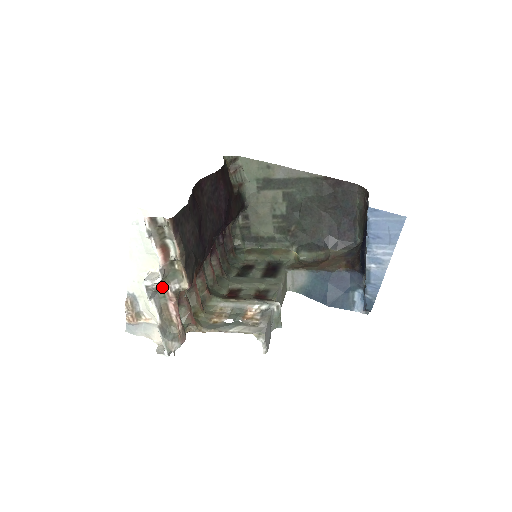
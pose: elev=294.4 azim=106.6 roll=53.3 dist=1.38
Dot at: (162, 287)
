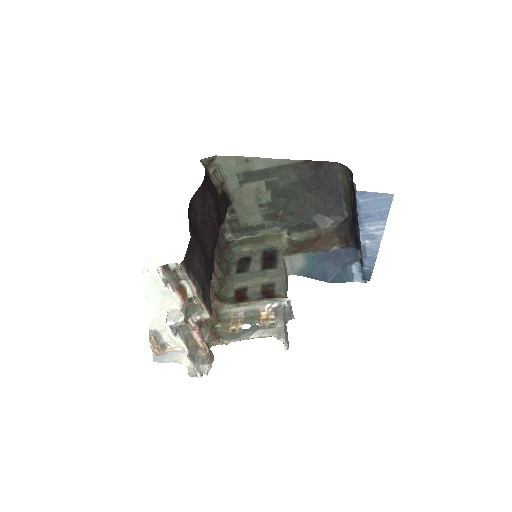
Dot at: (185, 323)
